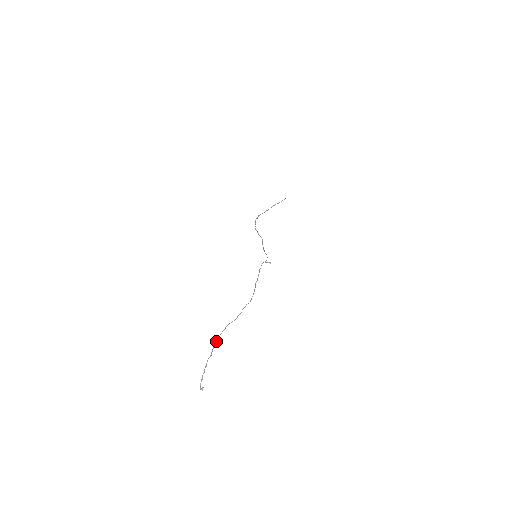
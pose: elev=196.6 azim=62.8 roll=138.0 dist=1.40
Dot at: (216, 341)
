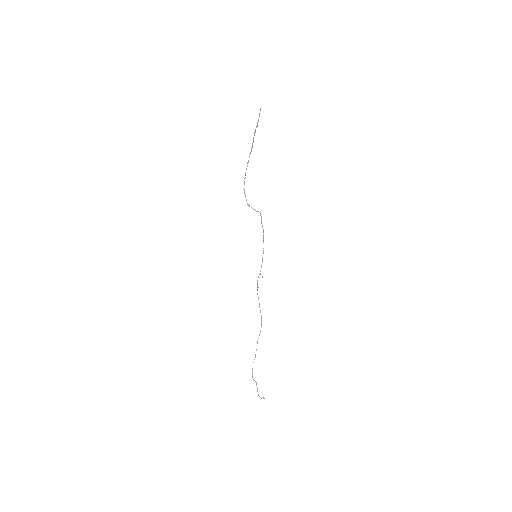
Dot at: (252, 377)
